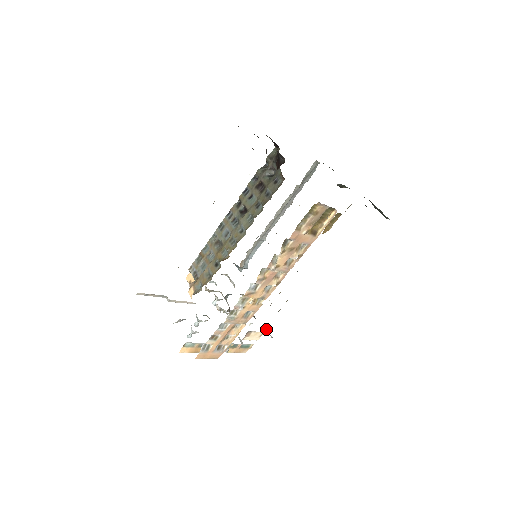
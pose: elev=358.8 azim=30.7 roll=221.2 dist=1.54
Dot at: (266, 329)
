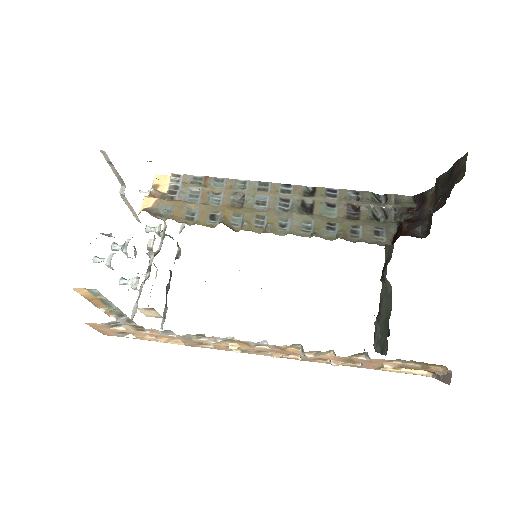
Dot at: occluded
